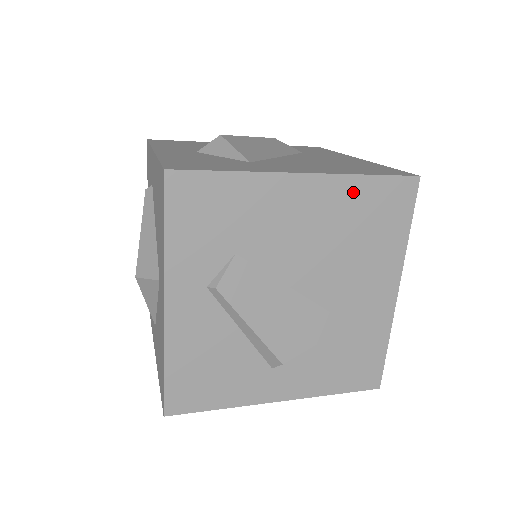
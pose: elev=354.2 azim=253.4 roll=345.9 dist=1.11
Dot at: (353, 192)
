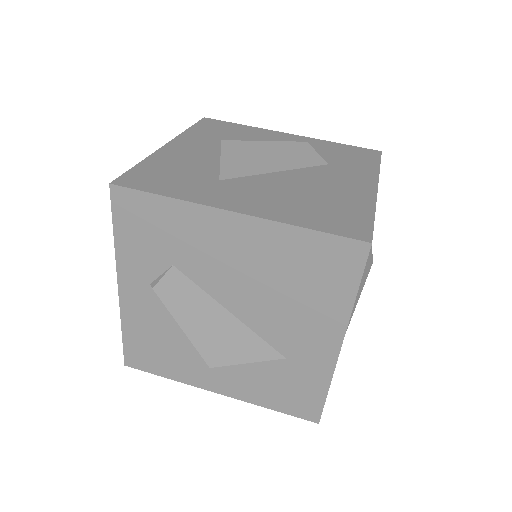
Dot at: (288, 241)
